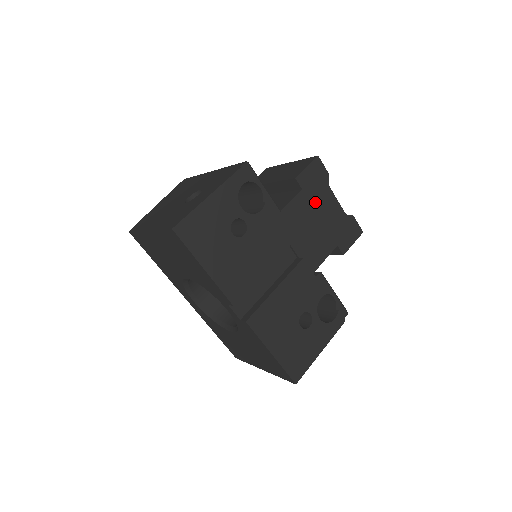
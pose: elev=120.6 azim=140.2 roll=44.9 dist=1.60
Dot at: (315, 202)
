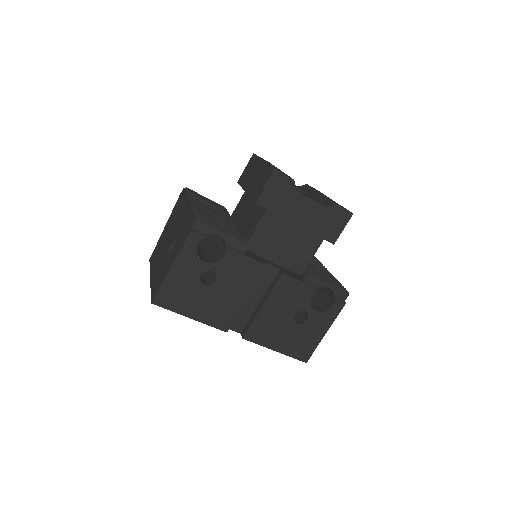
Dot at: (285, 213)
